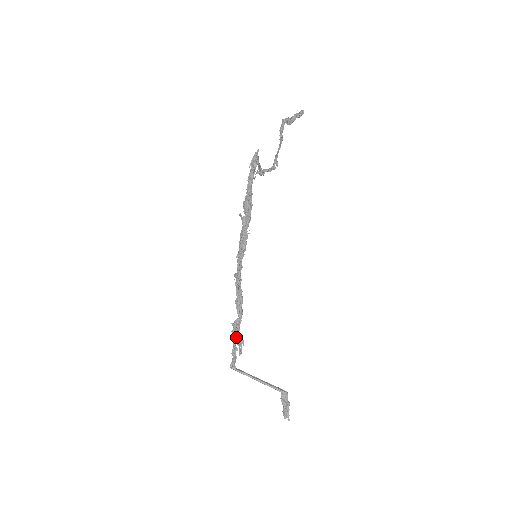
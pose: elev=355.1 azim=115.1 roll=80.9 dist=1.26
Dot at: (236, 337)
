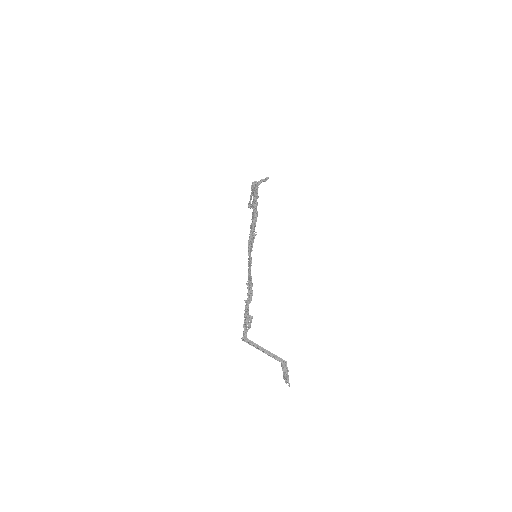
Dot at: (248, 312)
